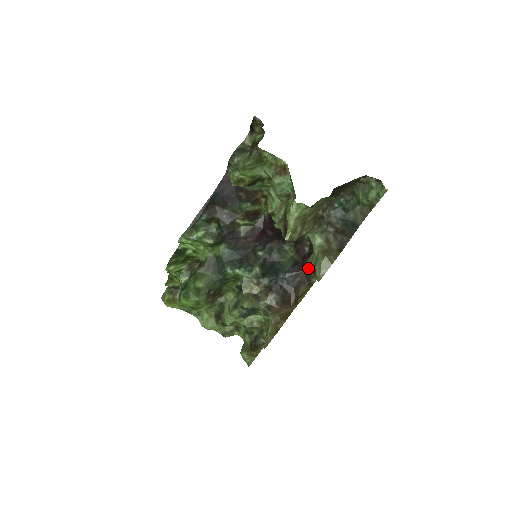
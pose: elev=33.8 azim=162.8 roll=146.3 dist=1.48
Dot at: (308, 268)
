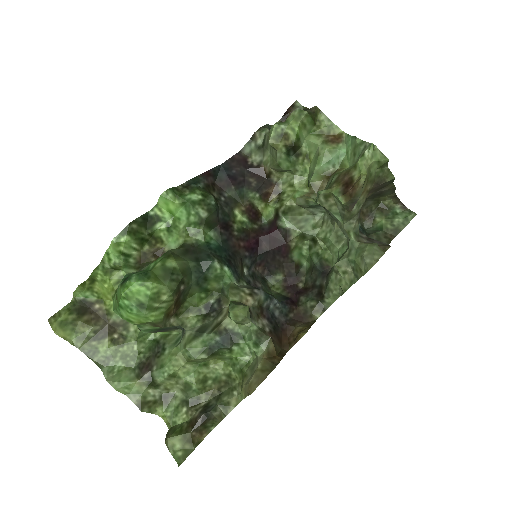
Dot at: (310, 299)
